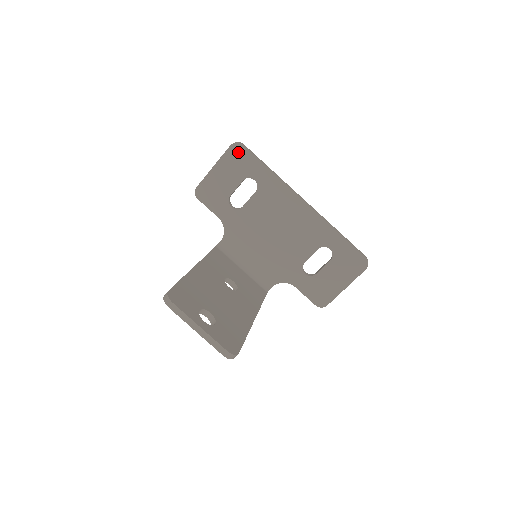
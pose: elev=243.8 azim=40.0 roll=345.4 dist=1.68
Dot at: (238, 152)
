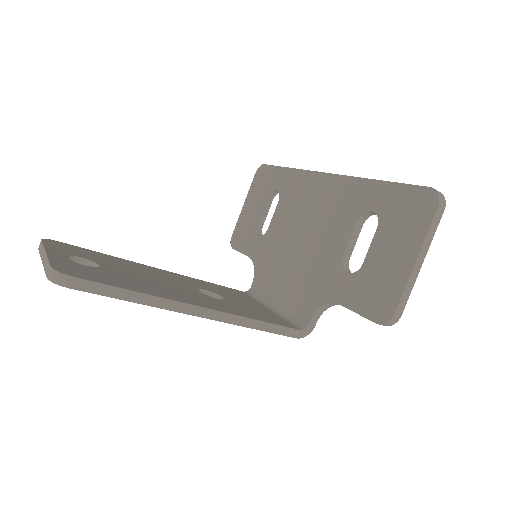
Dot at: (261, 174)
